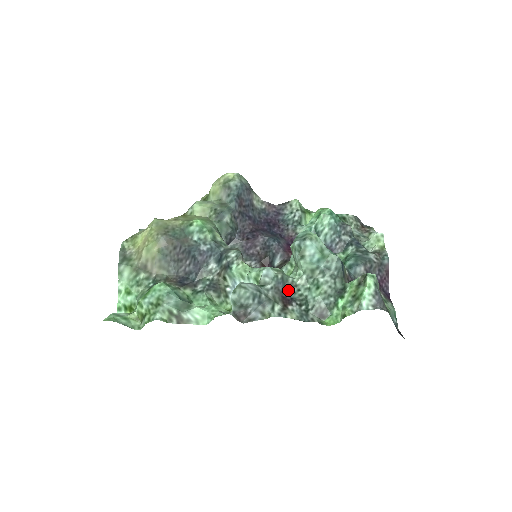
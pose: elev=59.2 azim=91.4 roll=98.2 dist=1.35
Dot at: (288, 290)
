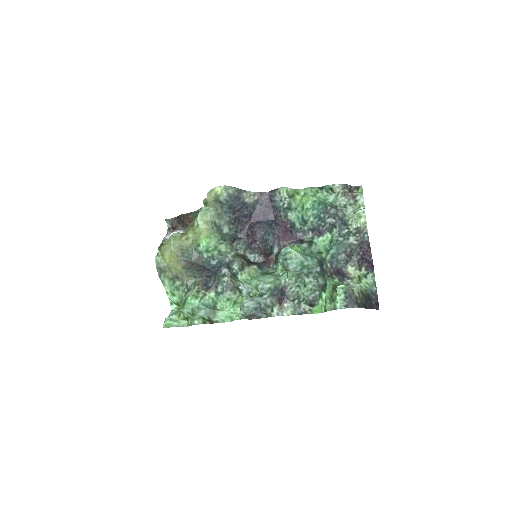
Dot at: (282, 291)
